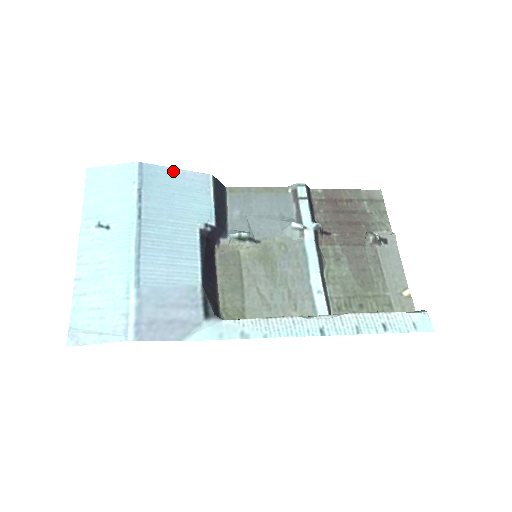
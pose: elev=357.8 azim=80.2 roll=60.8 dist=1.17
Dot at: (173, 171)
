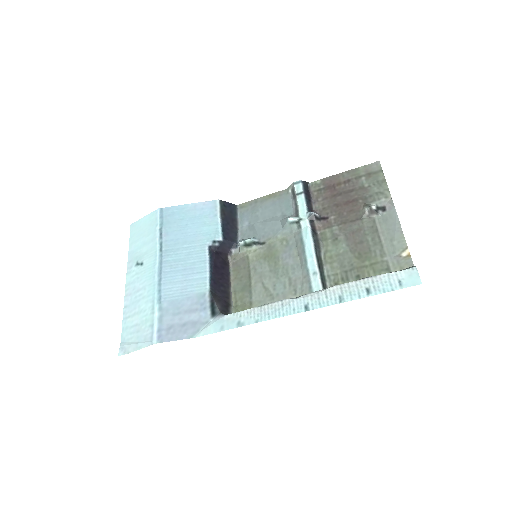
Dot at: (186, 207)
